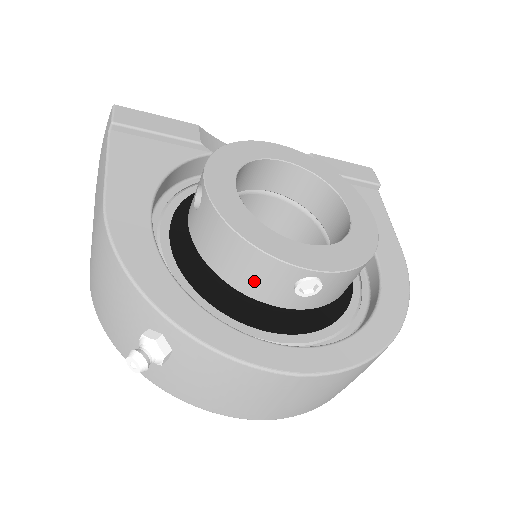
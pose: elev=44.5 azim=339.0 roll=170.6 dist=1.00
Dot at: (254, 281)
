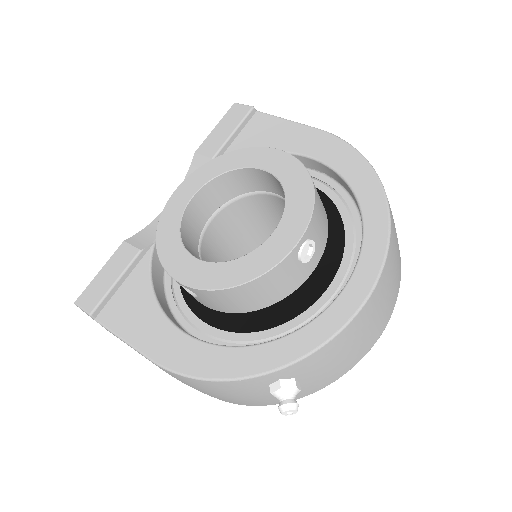
Dot at: (278, 289)
